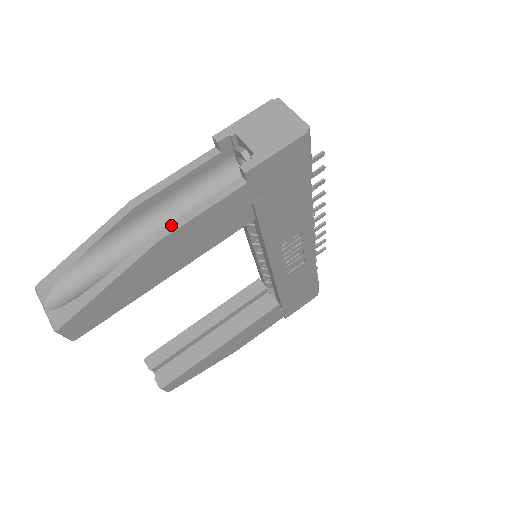
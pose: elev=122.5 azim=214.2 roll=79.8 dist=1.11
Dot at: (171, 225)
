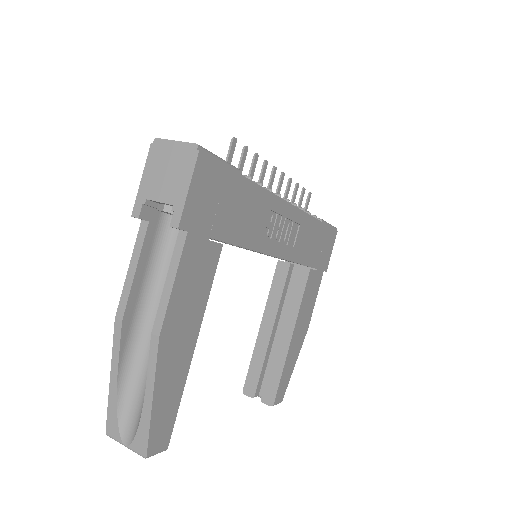
Dot at: (158, 315)
